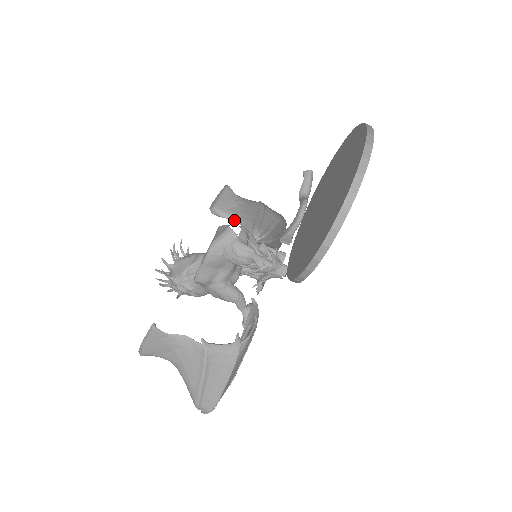
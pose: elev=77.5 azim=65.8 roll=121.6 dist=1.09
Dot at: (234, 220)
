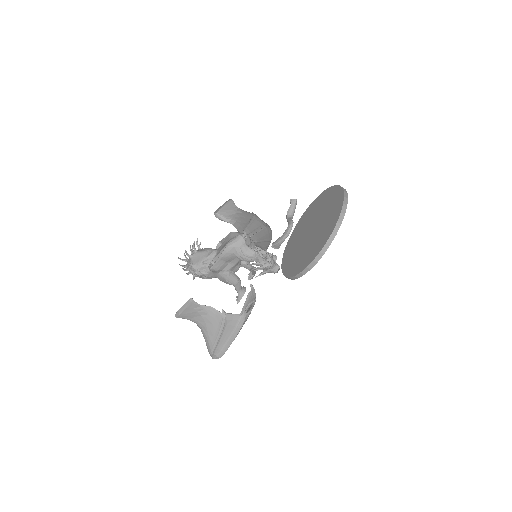
Dot at: (231, 223)
